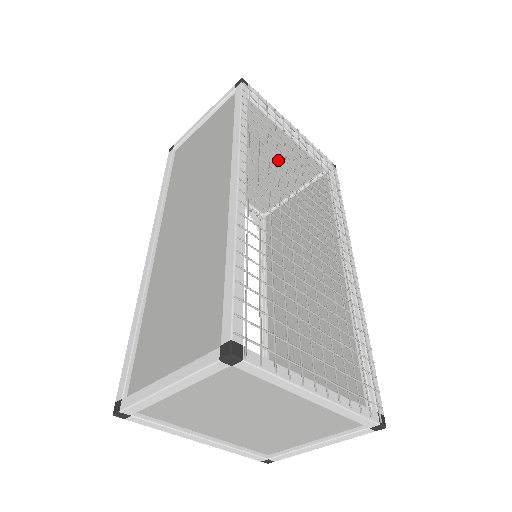
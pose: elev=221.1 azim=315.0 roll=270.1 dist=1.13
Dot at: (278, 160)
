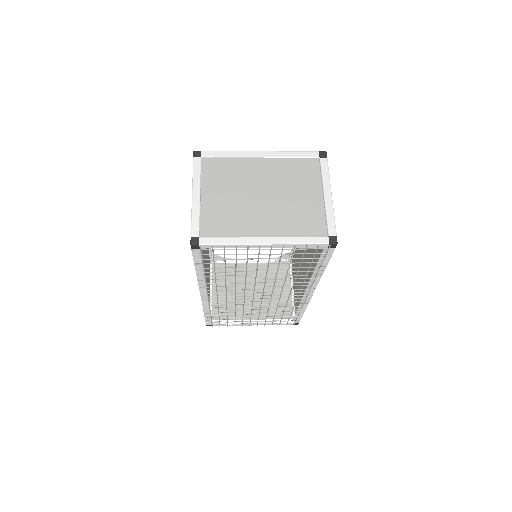
Dot at: (281, 213)
